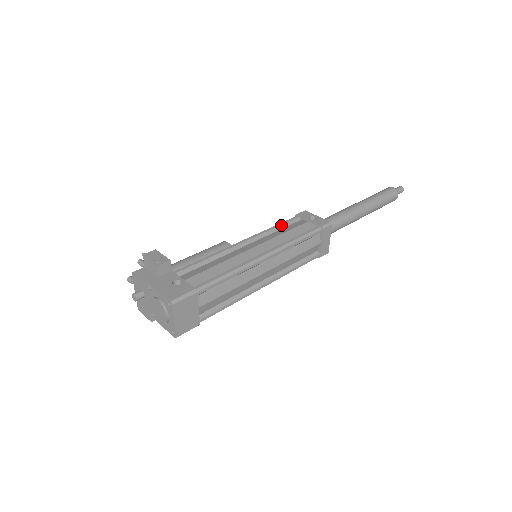
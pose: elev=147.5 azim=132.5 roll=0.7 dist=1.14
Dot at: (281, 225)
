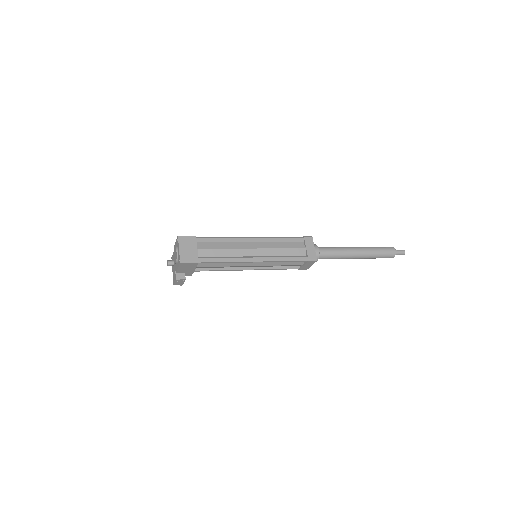
Dot at: occluded
